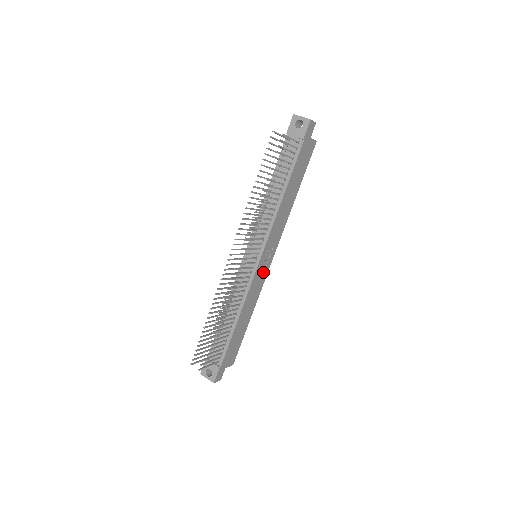
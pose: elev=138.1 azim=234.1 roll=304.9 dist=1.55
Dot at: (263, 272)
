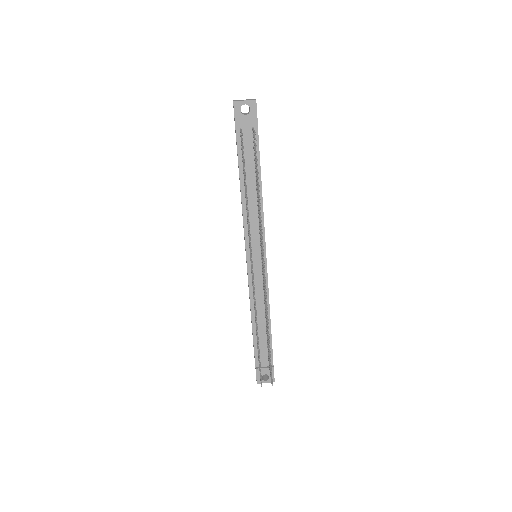
Dot at: occluded
